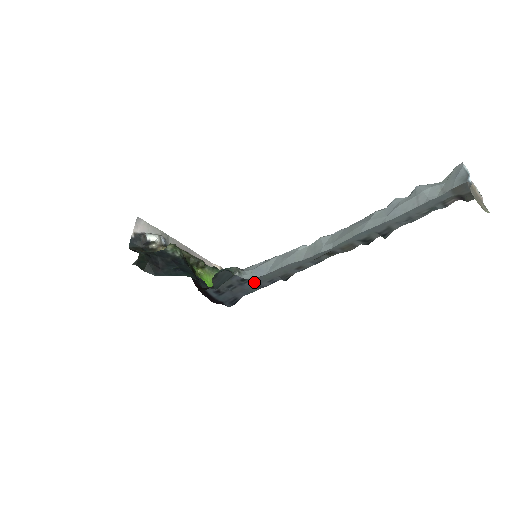
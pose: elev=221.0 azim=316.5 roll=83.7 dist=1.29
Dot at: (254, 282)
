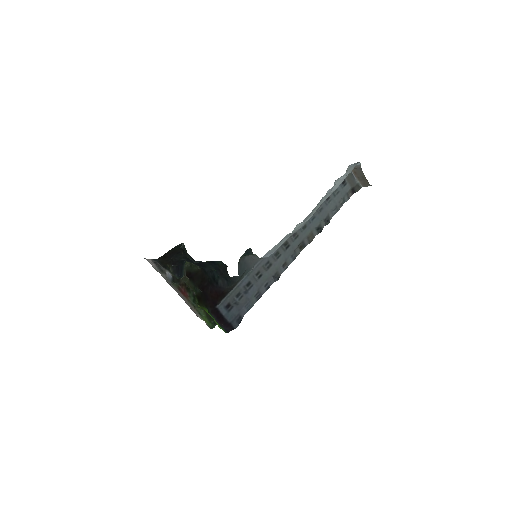
Dot at: (255, 287)
